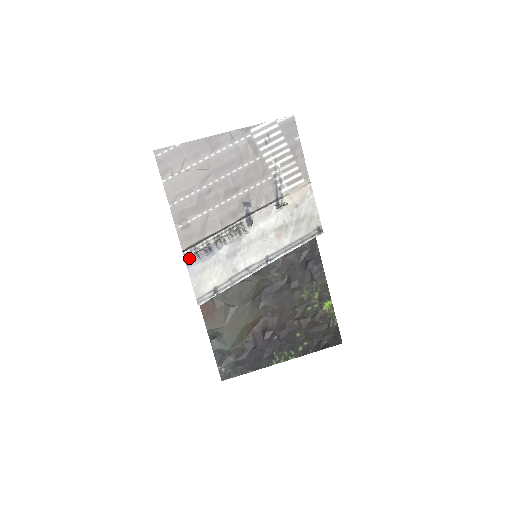
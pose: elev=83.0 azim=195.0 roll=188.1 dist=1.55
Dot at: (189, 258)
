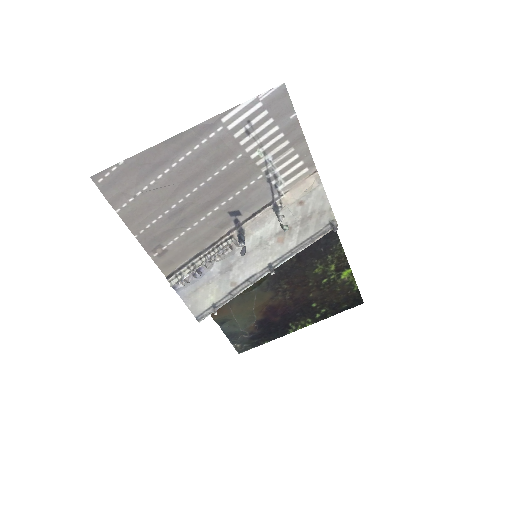
Dot at: (176, 283)
